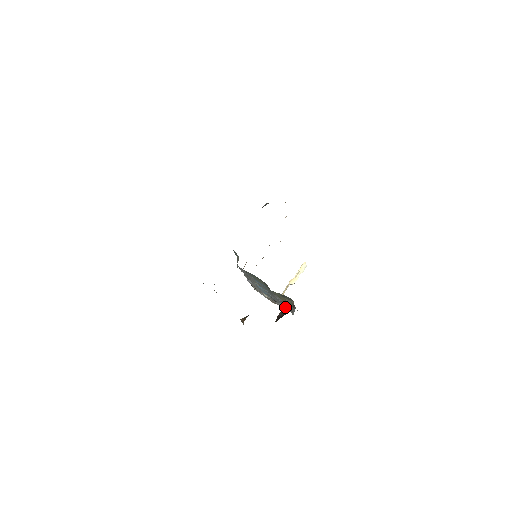
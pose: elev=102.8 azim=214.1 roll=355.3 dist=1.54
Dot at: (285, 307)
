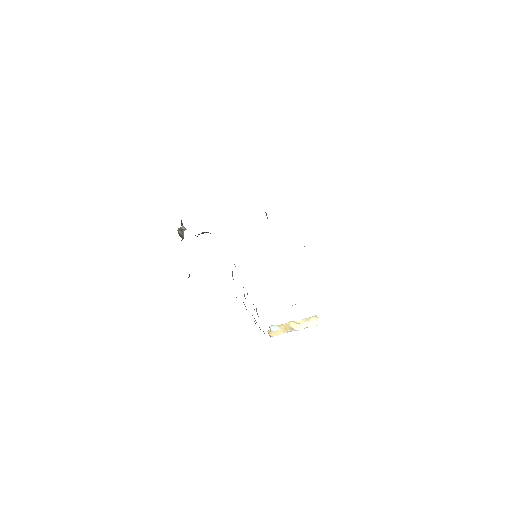
Dot at: occluded
